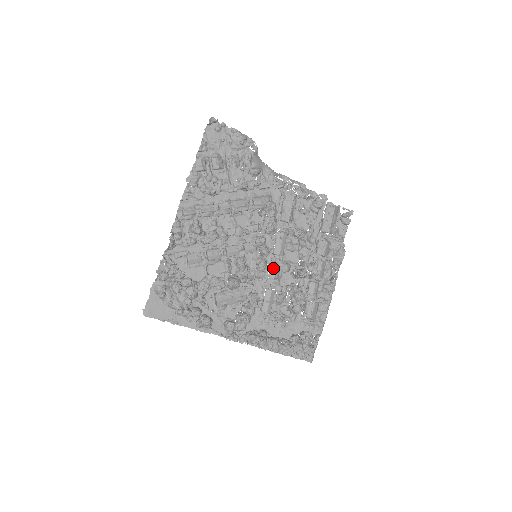
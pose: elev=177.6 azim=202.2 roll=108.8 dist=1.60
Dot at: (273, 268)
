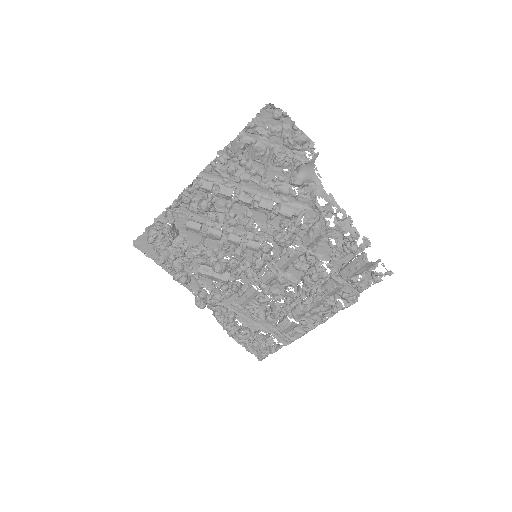
Dot at: (267, 275)
